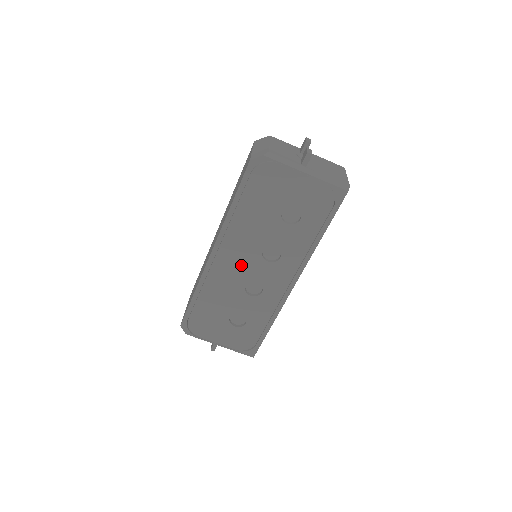
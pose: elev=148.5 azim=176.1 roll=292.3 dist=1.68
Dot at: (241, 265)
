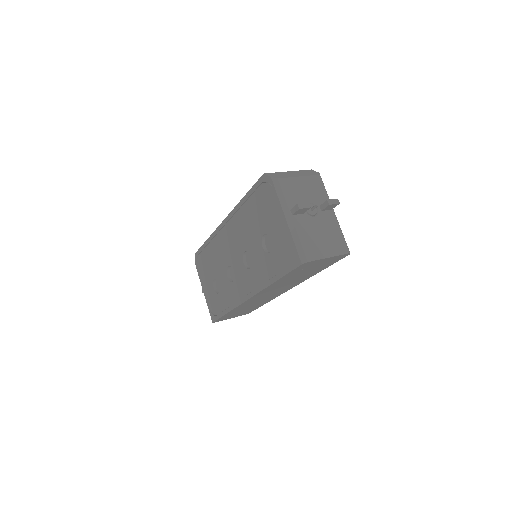
Dot at: (232, 248)
